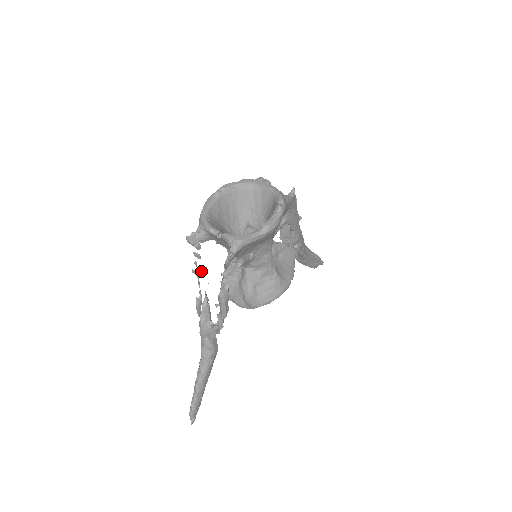
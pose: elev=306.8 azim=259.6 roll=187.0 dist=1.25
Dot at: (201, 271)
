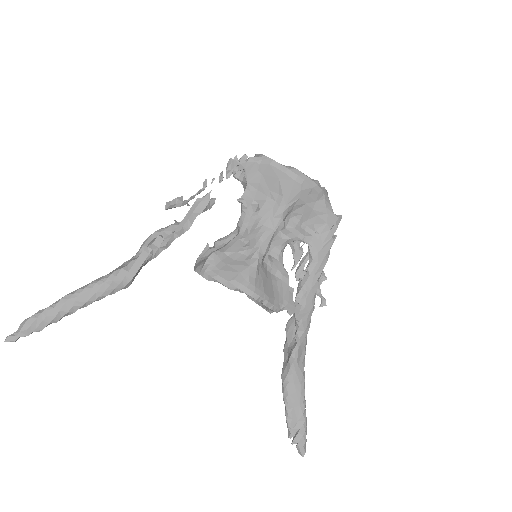
Dot at: occluded
